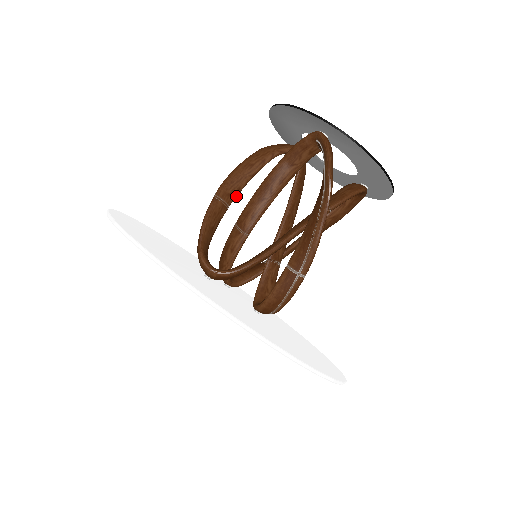
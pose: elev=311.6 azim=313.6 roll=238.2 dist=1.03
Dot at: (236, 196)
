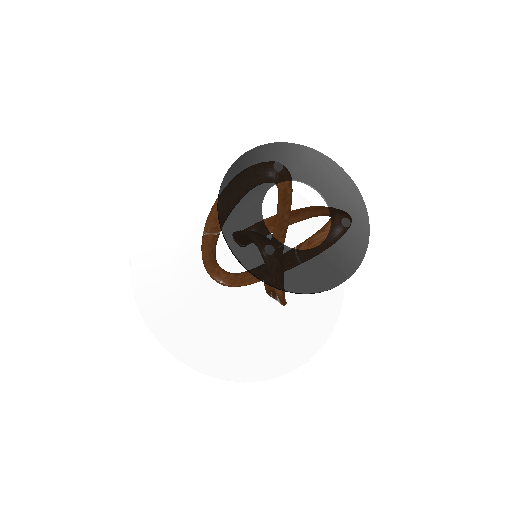
Dot at: occluded
